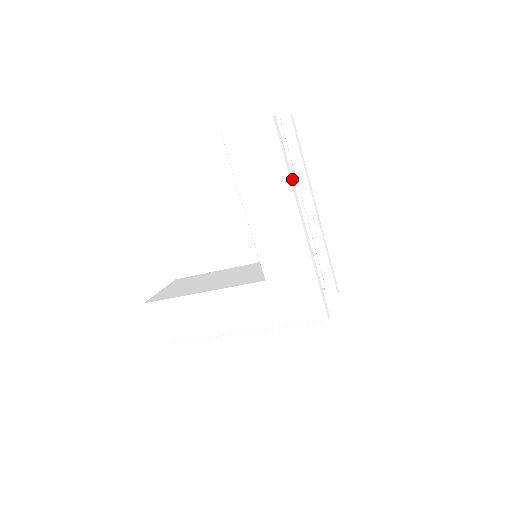
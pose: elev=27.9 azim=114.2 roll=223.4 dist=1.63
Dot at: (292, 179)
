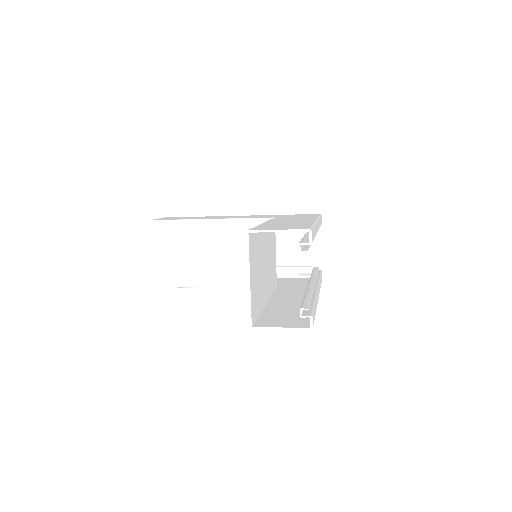
Dot at: (316, 301)
